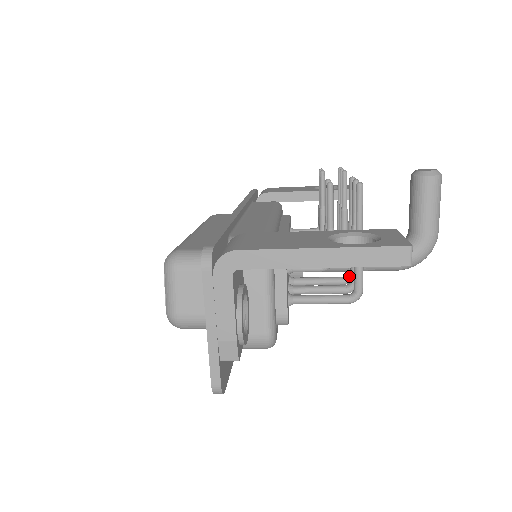
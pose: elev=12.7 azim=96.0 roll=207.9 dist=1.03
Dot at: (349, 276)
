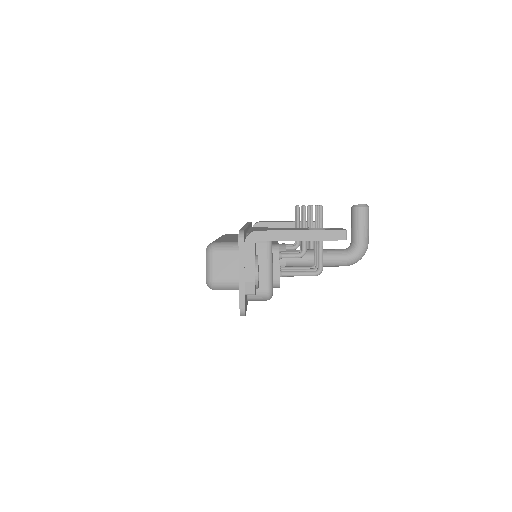
Dot at: (315, 265)
